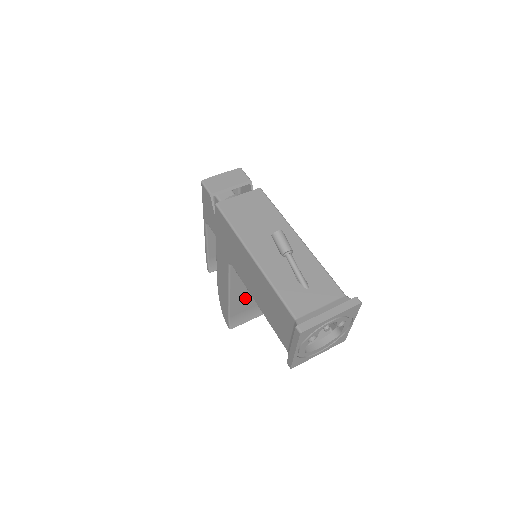
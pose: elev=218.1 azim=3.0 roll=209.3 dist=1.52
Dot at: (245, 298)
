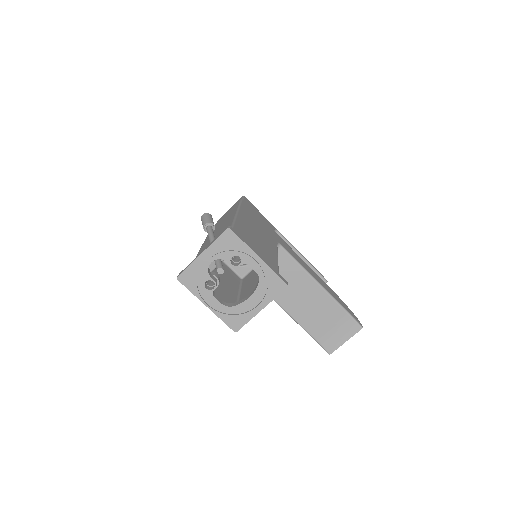
Dot at: (312, 311)
